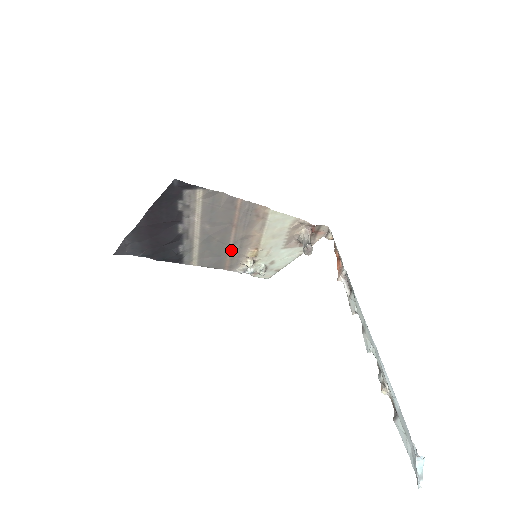
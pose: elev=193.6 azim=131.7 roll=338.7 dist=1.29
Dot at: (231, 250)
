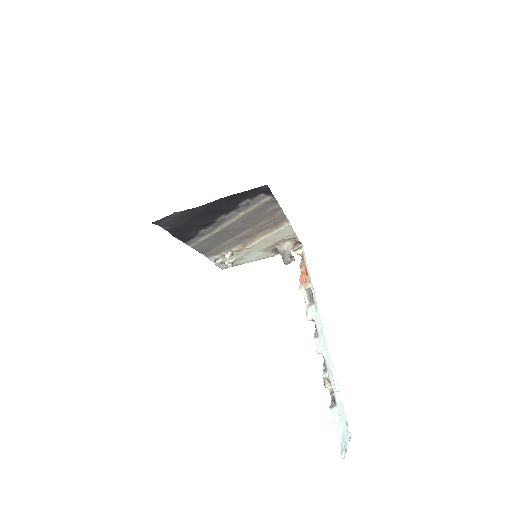
Dot at: (228, 242)
